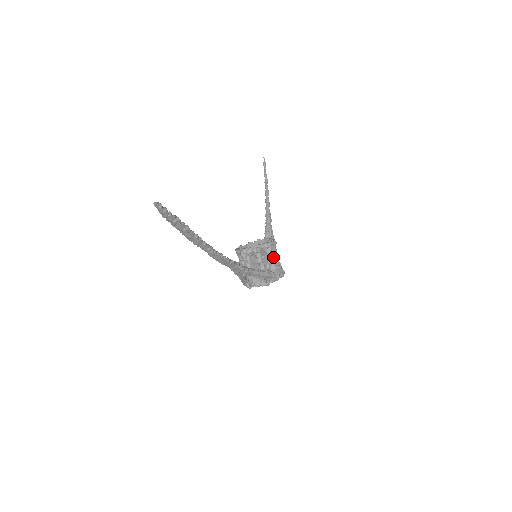
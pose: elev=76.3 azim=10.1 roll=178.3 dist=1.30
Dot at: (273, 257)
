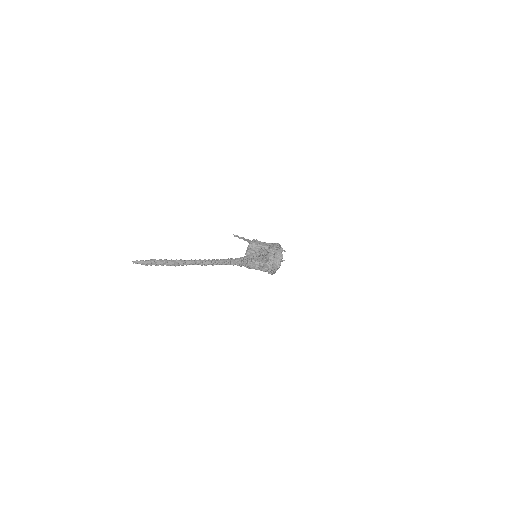
Dot at: (261, 244)
